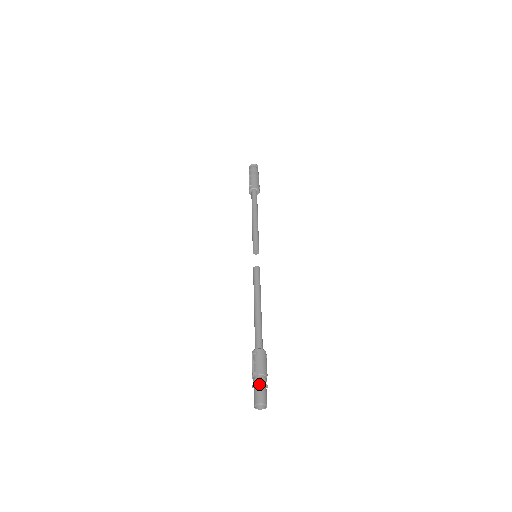
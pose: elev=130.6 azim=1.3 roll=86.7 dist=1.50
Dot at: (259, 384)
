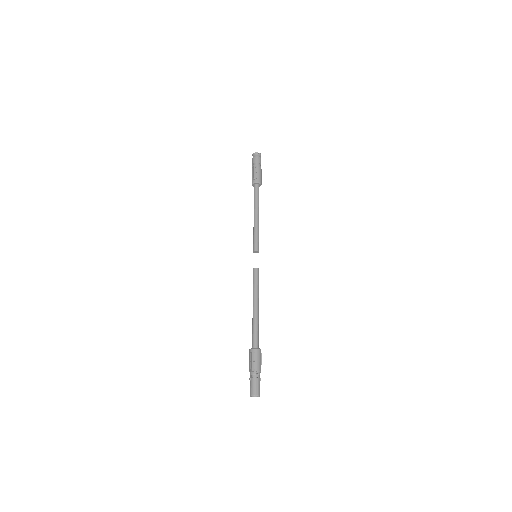
Dot at: (256, 379)
